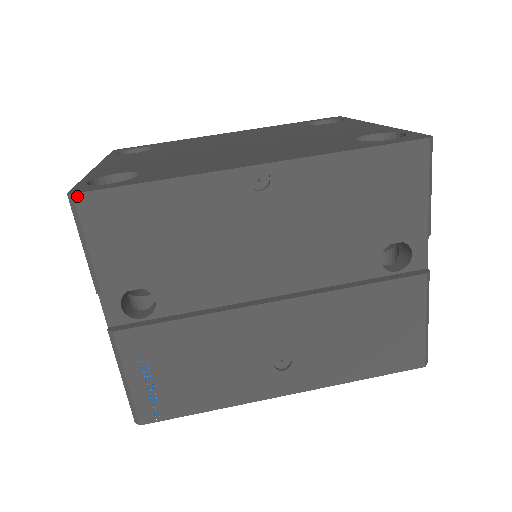
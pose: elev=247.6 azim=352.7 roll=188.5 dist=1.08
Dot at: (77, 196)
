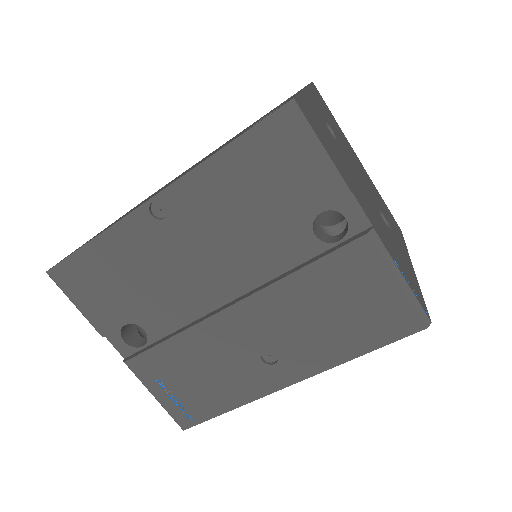
Dot at: (49, 272)
